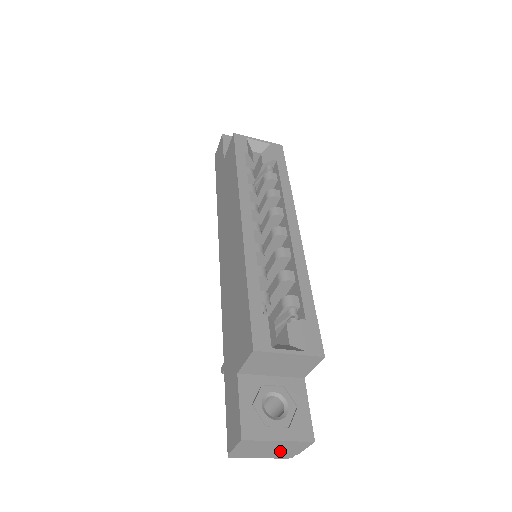
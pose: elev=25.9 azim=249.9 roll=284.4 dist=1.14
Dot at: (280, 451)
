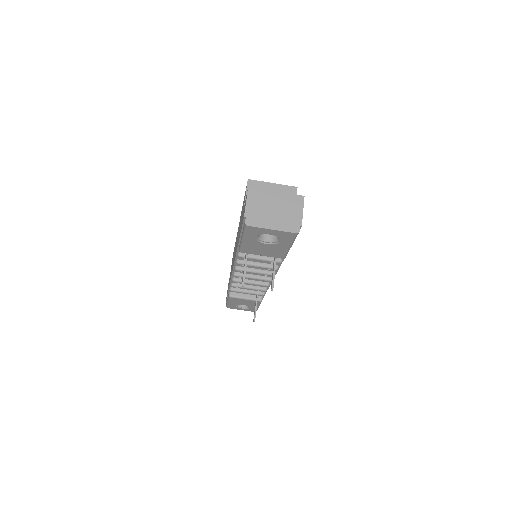
Dot at: (284, 215)
